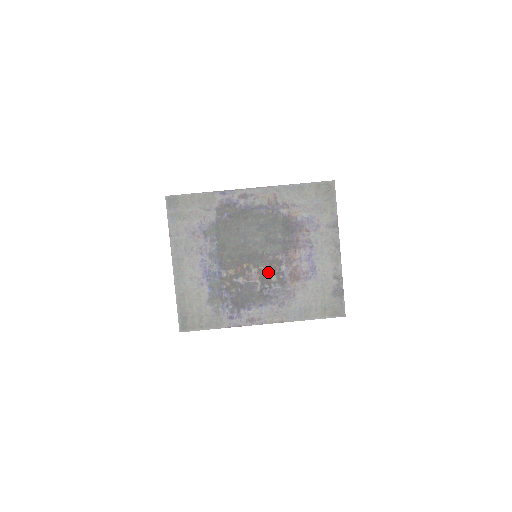
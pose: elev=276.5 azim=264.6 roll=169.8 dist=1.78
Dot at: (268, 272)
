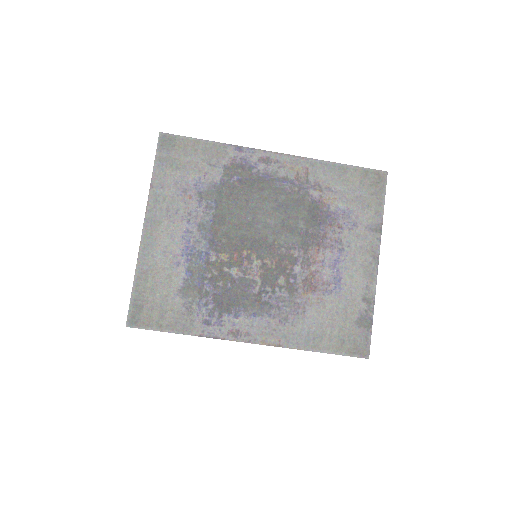
Dot at: (275, 270)
